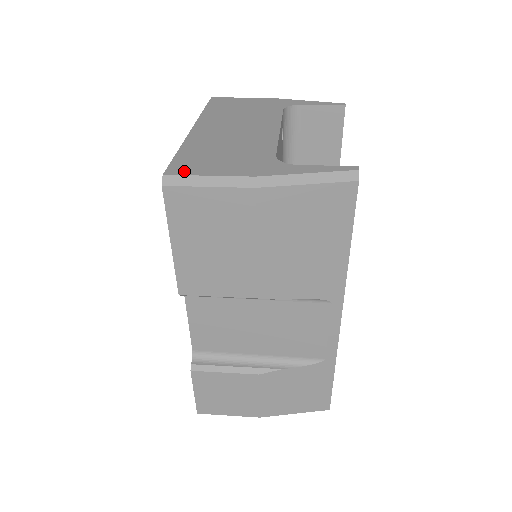
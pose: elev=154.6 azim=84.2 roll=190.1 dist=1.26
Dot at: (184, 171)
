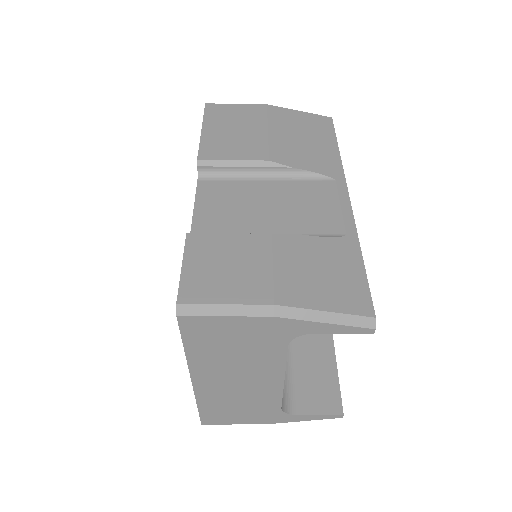
Dot at: occluded
